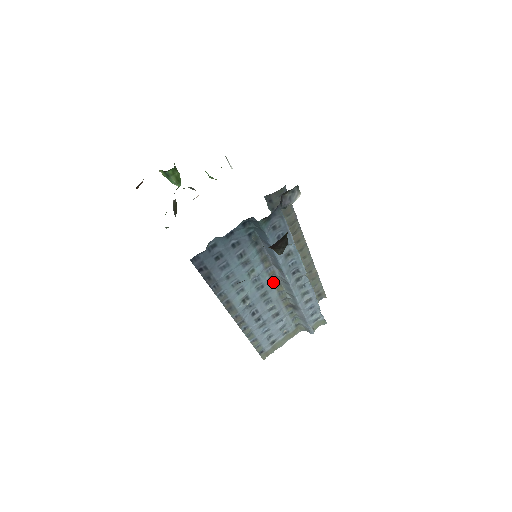
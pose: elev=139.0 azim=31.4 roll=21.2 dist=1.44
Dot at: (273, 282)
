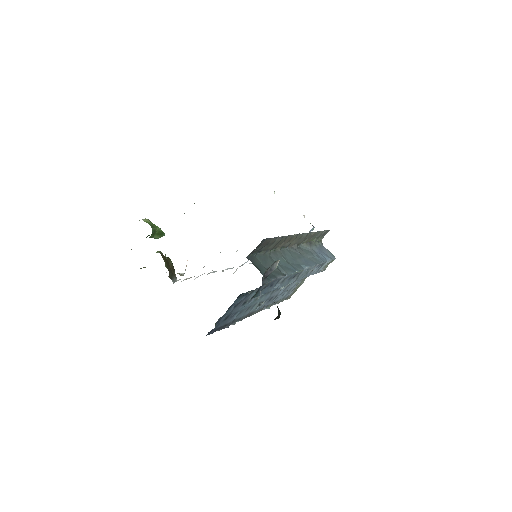
Dot at: occluded
